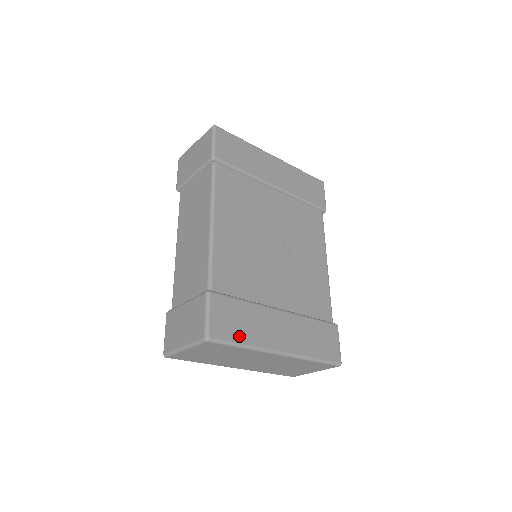
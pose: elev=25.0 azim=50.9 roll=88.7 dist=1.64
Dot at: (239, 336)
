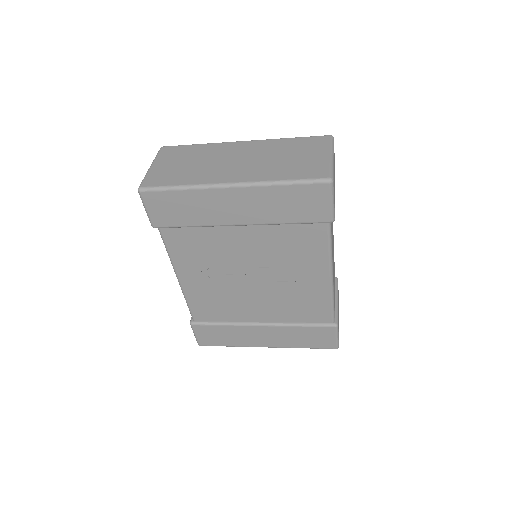
Dot at: (223, 343)
